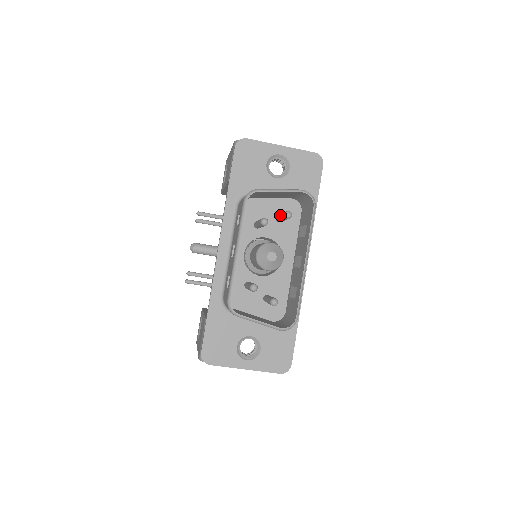
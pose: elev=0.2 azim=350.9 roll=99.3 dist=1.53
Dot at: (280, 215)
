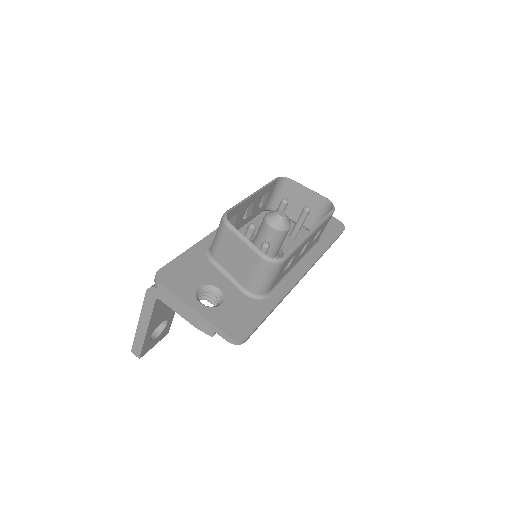
Dot at: (297, 220)
